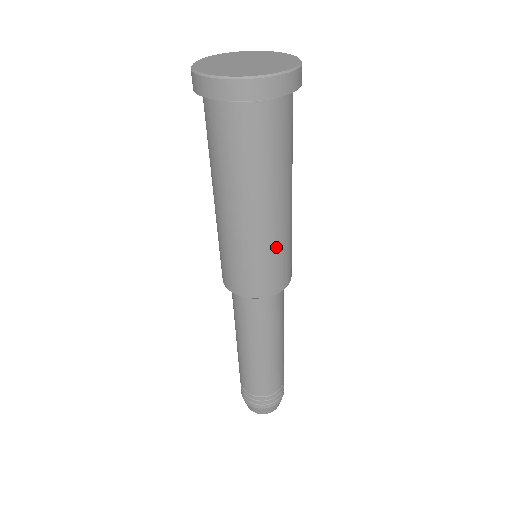
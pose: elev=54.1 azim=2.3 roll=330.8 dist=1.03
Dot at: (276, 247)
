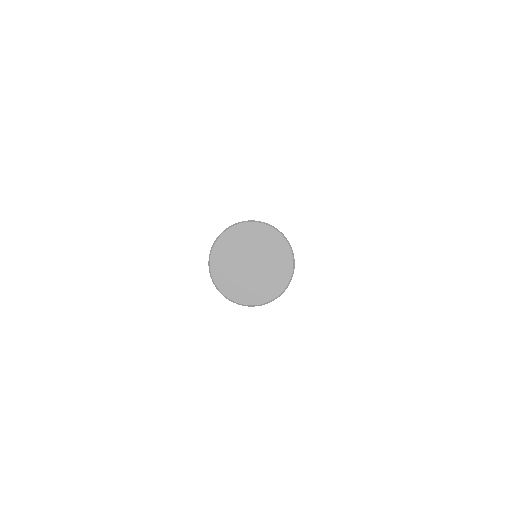
Dot at: occluded
